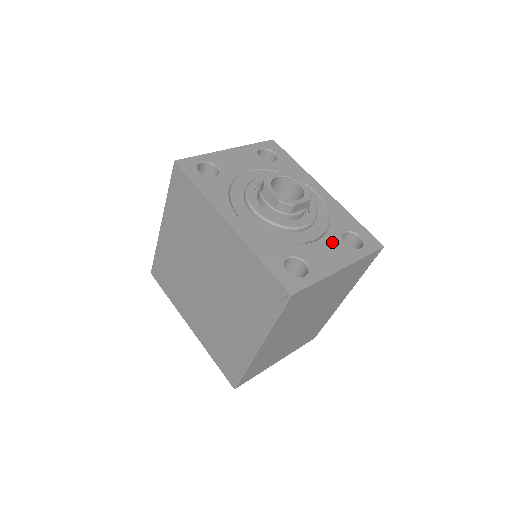
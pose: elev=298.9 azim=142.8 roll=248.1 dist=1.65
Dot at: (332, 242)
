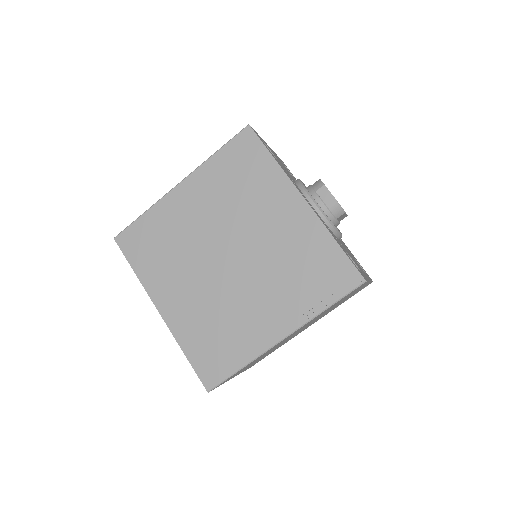
Dot at: (354, 259)
